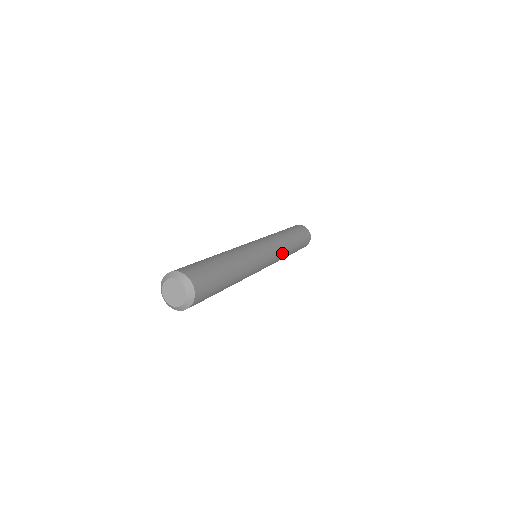
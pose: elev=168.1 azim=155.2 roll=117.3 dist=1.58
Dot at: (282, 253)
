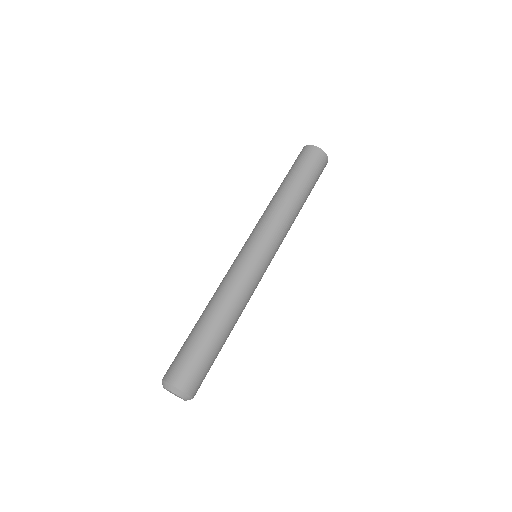
Dot at: (286, 233)
